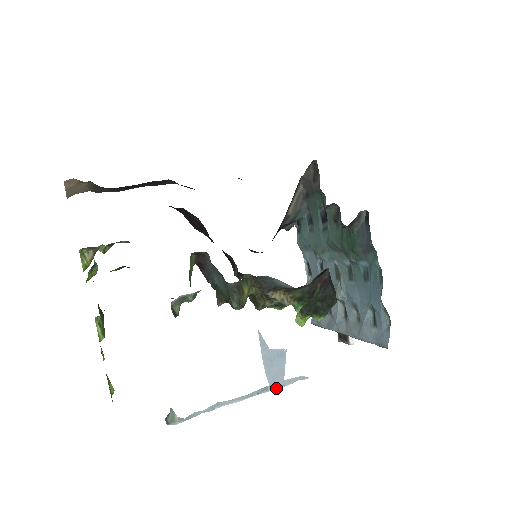
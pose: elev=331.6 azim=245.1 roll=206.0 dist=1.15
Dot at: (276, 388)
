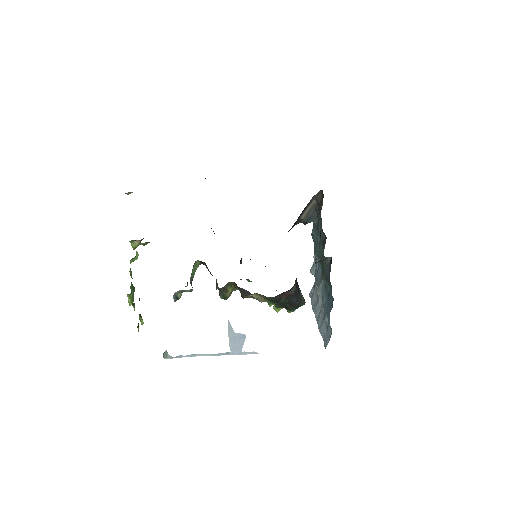
Dot at: (235, 354)
